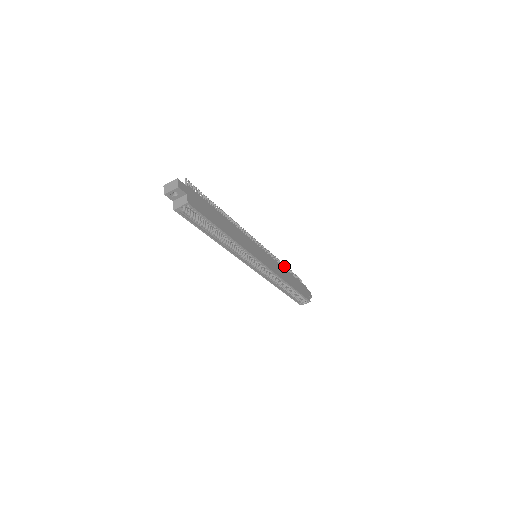
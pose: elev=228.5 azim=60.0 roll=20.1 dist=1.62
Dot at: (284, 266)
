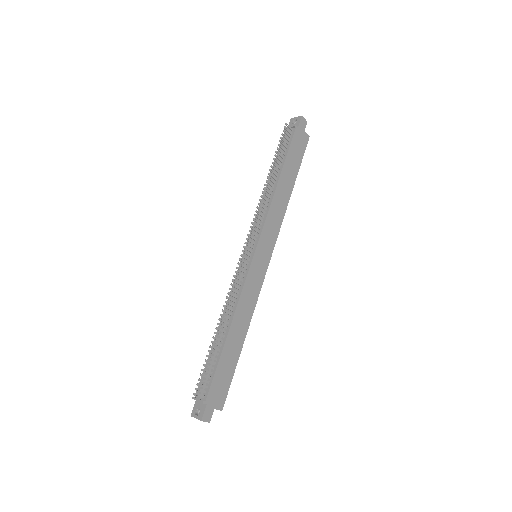
Dot at: (270, 175)
